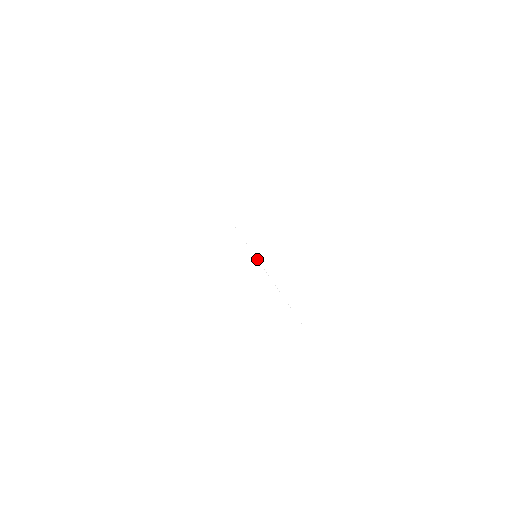
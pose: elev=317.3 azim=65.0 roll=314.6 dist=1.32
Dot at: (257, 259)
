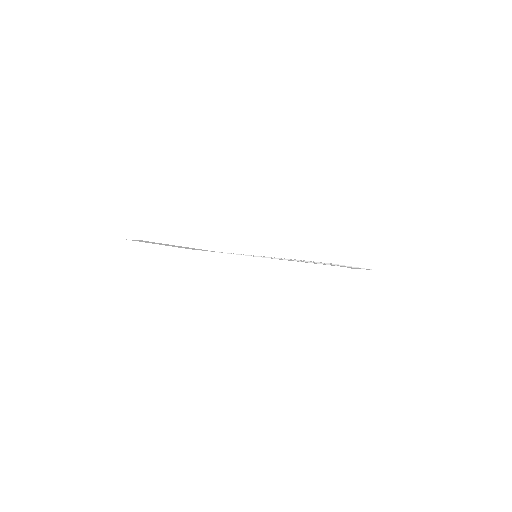
Dot at: occluded
